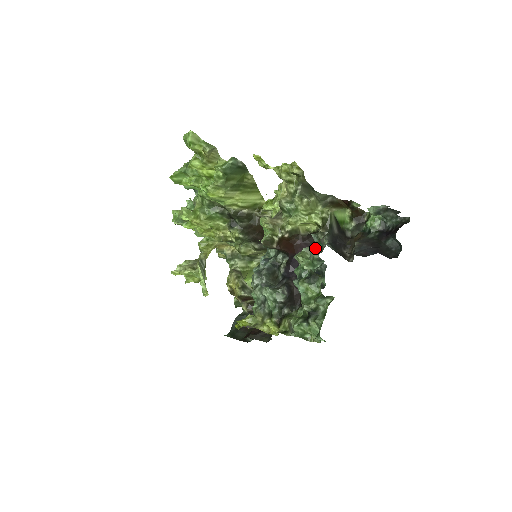
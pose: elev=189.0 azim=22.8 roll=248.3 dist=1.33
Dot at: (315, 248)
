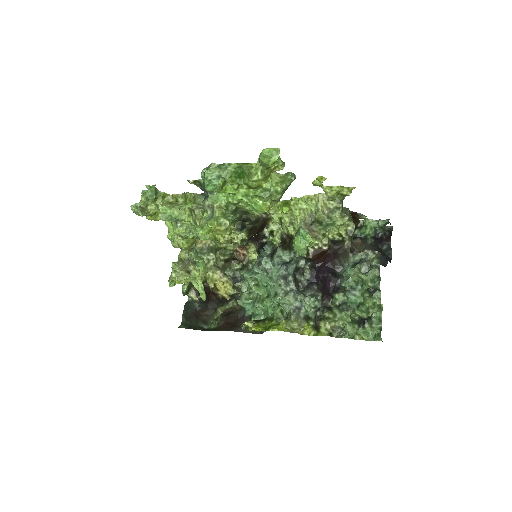
Dot at: (376, 267)
